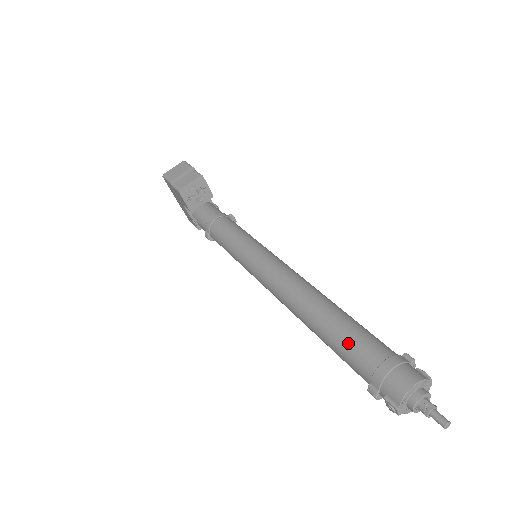
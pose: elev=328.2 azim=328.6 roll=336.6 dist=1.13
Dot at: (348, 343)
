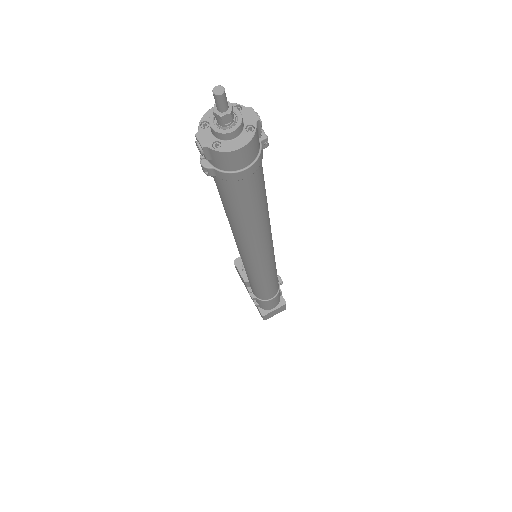
Dot at: occluded
